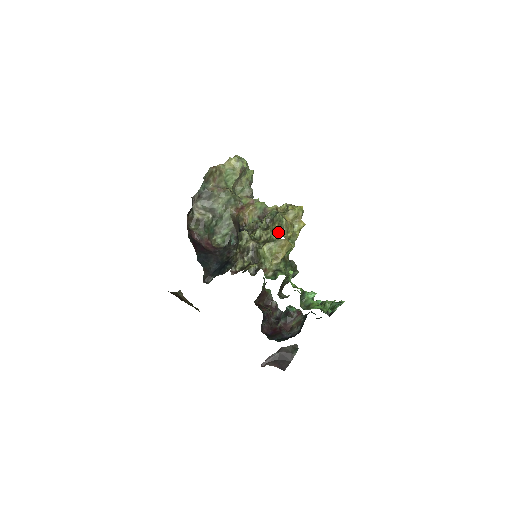
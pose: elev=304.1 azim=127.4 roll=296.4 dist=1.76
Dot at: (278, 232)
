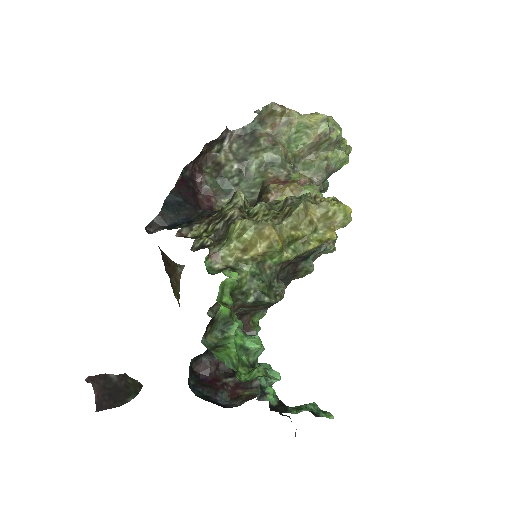
Dot at: (281, 219)
